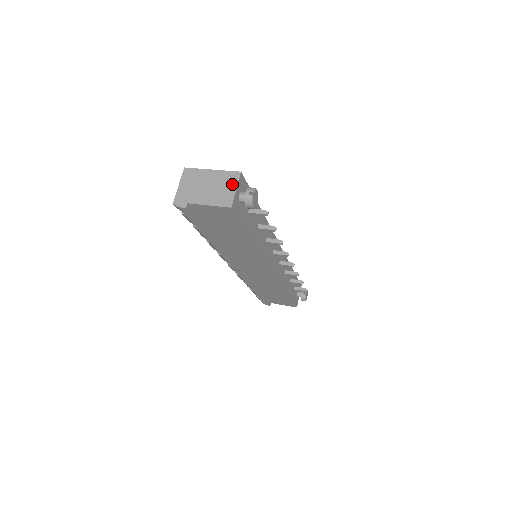
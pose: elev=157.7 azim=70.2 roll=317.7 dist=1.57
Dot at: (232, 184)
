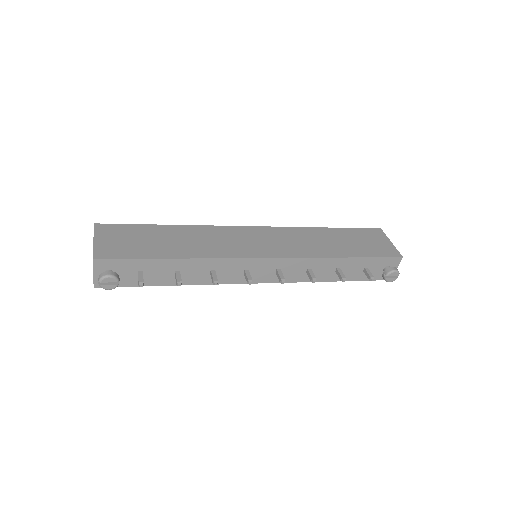
Dot at: (93, 266)
